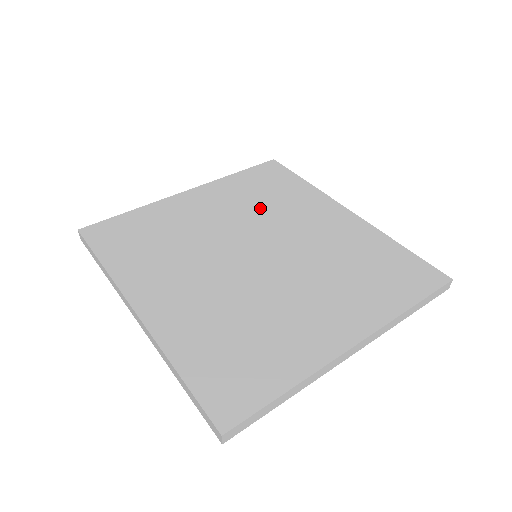
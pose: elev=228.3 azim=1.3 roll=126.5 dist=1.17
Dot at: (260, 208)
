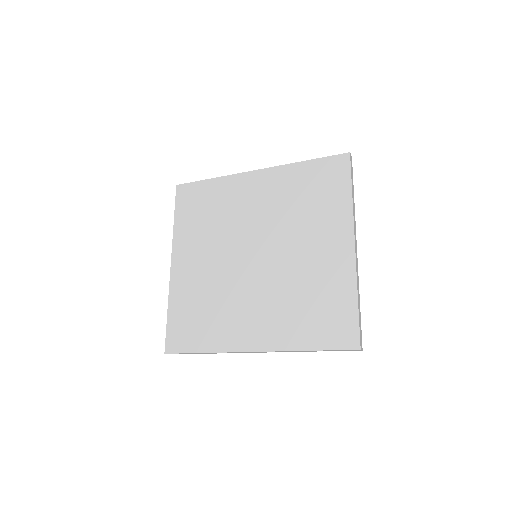
Dot at: (218, 227)
